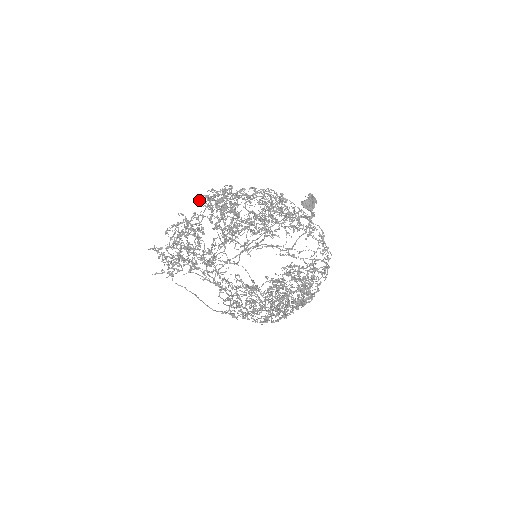
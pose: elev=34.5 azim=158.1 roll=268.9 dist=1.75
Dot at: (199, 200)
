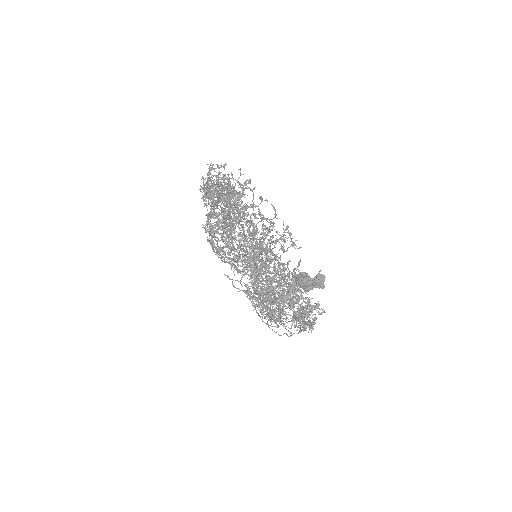
Dot at: (210, 180)
